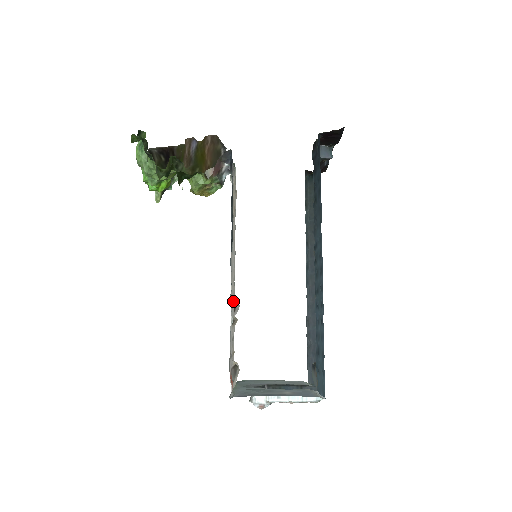
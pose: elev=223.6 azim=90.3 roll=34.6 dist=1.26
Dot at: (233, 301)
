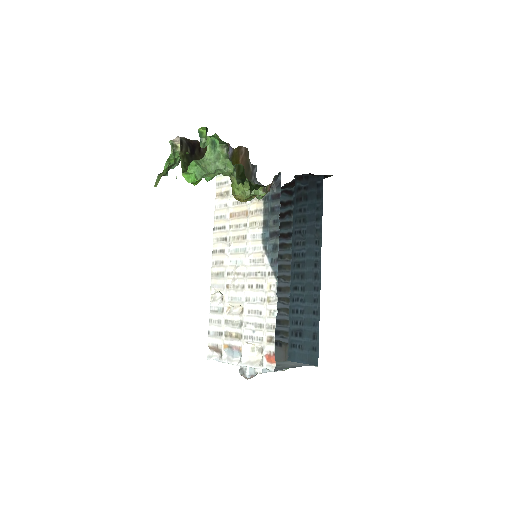
Dot at: (233, 291)
